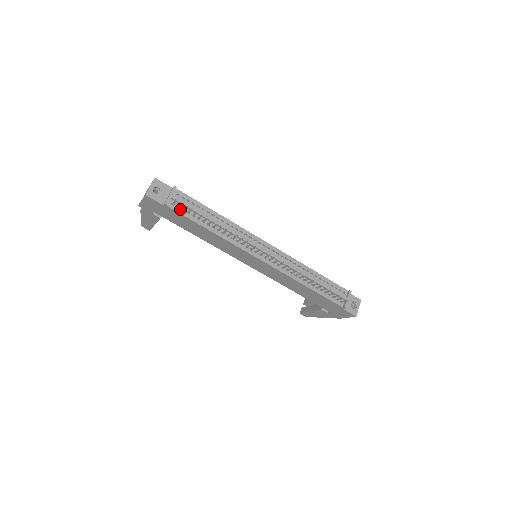
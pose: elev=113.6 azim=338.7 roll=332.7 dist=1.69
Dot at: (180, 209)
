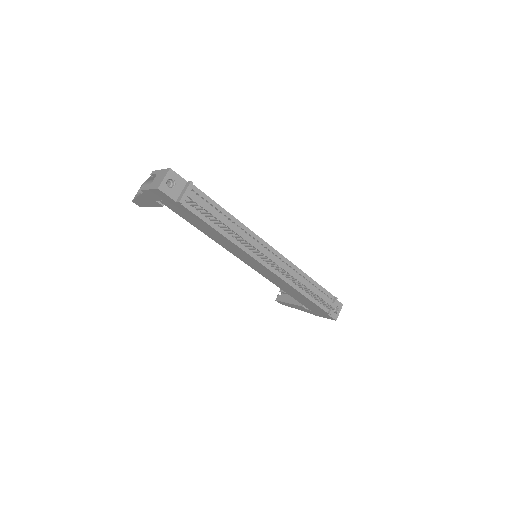
Dot at: (193, 208)
